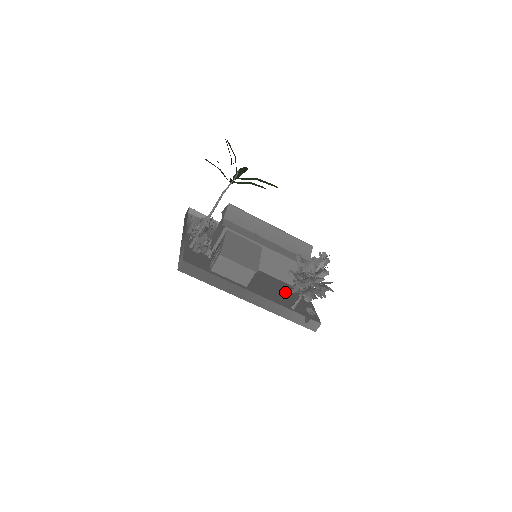
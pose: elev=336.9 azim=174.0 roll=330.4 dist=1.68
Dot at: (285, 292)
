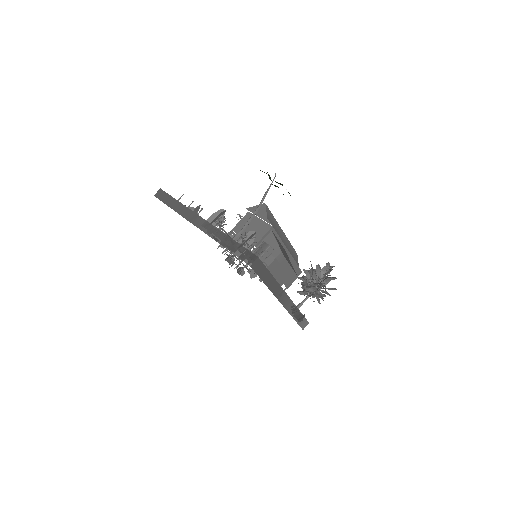
Dot at: occluded
